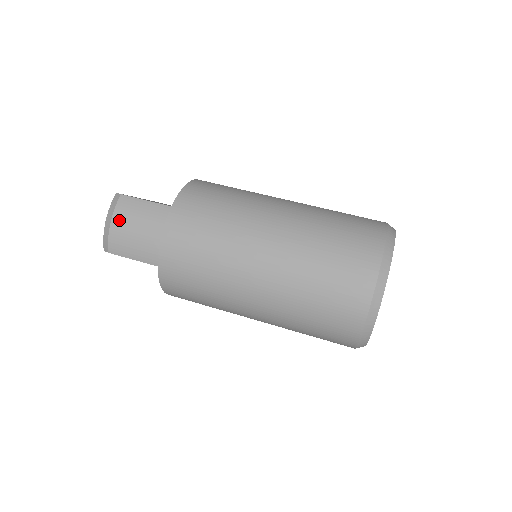
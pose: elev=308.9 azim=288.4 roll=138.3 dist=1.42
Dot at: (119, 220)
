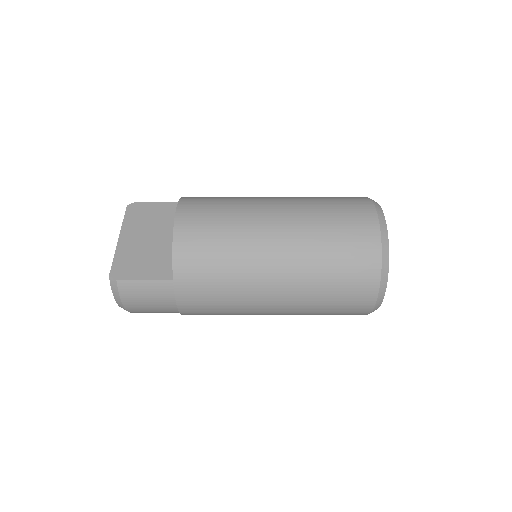
Dot at: (129, 301)
